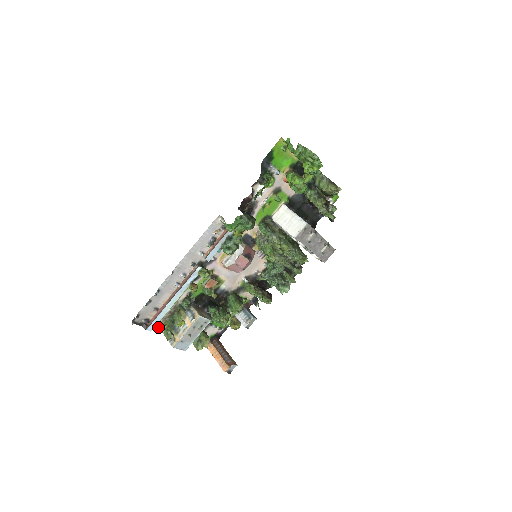
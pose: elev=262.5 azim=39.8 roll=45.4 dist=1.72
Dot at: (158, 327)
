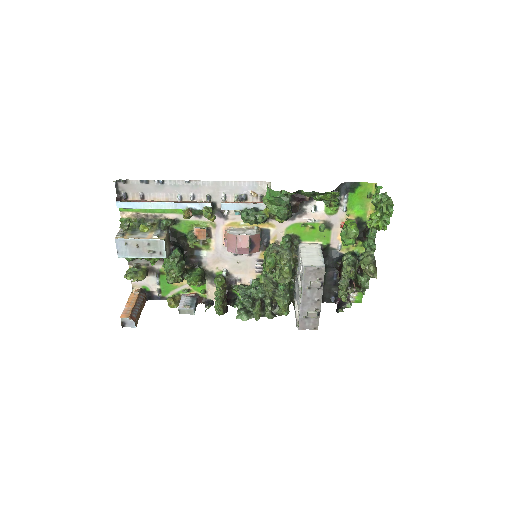
Dot at: (125, 216)
